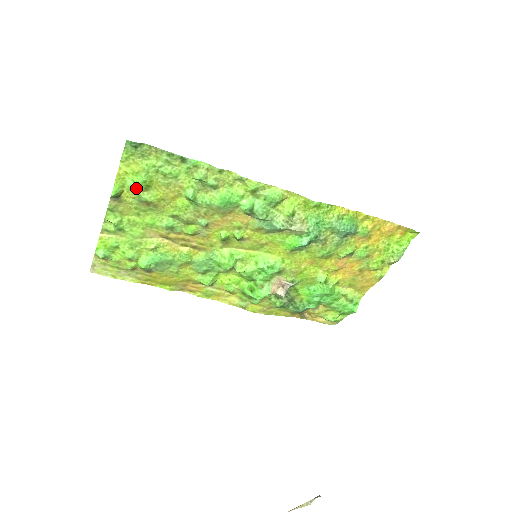
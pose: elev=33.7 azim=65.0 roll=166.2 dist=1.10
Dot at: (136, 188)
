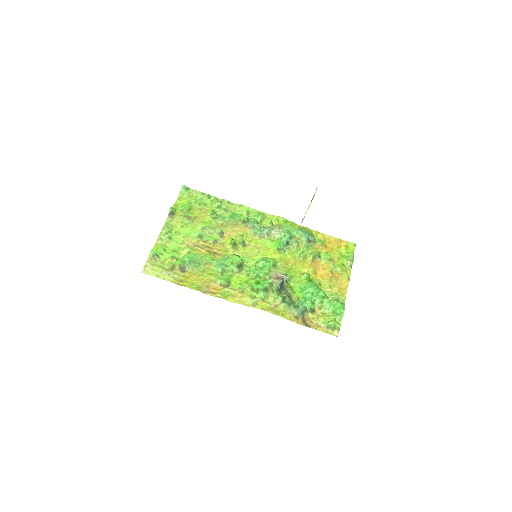
Dot at: (184, 209)
